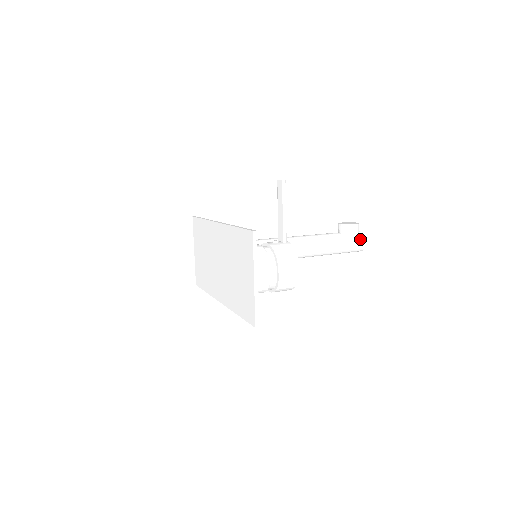
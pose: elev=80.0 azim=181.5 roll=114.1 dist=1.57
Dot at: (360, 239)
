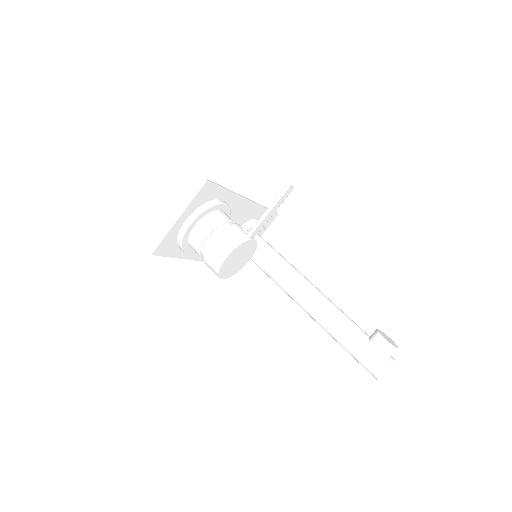
Dot at: (380, 361)
